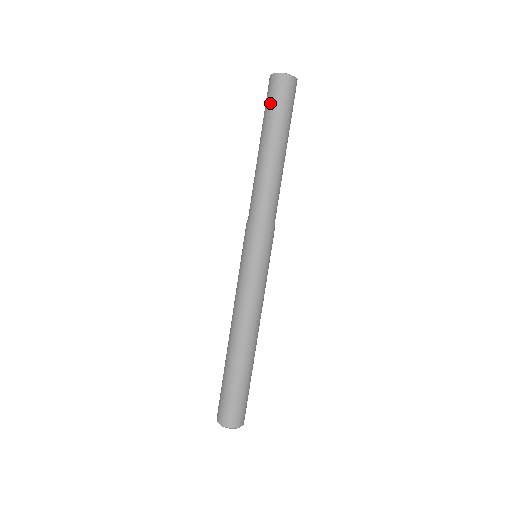
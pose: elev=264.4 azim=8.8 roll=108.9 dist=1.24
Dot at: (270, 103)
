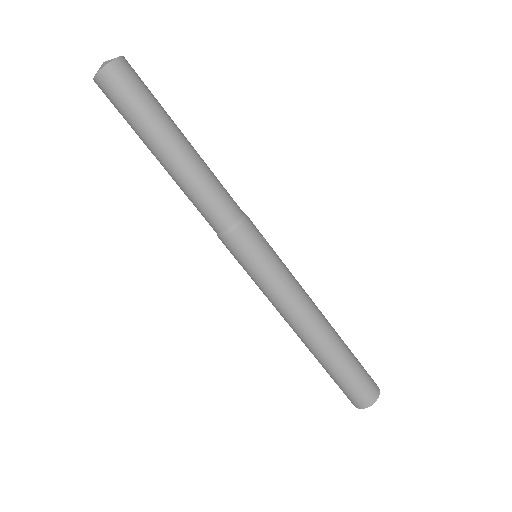
Dot at: (121, 114)
